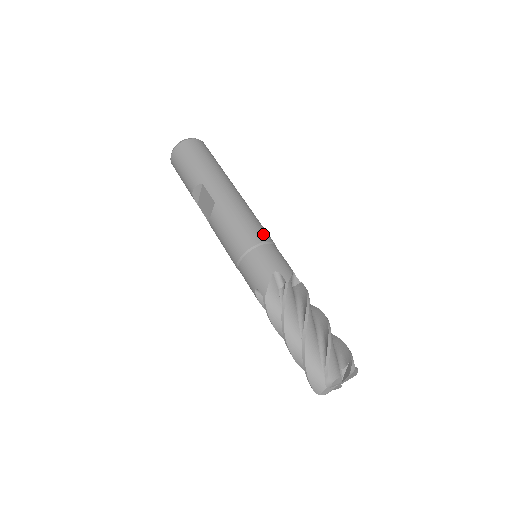
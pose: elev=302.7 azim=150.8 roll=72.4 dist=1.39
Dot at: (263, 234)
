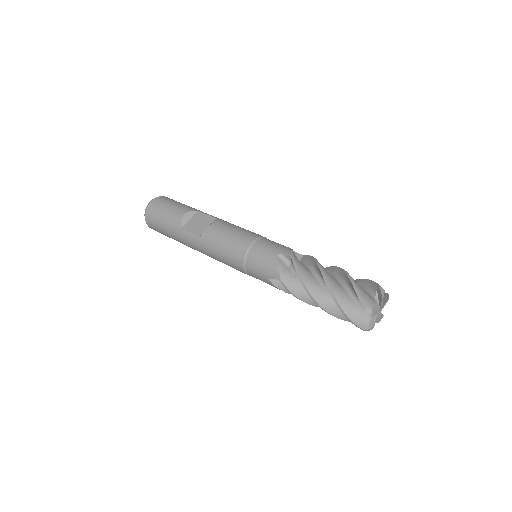
Dot at: occluded
